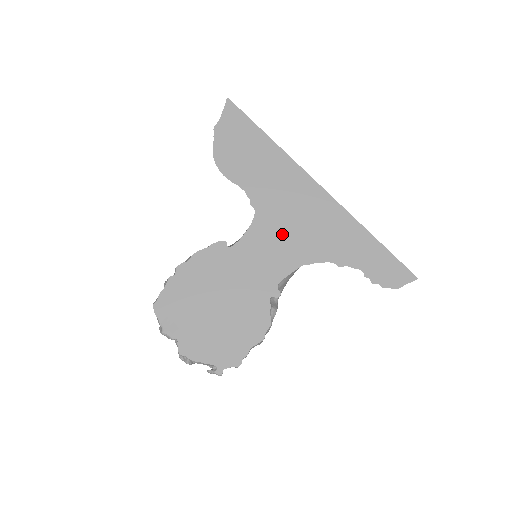
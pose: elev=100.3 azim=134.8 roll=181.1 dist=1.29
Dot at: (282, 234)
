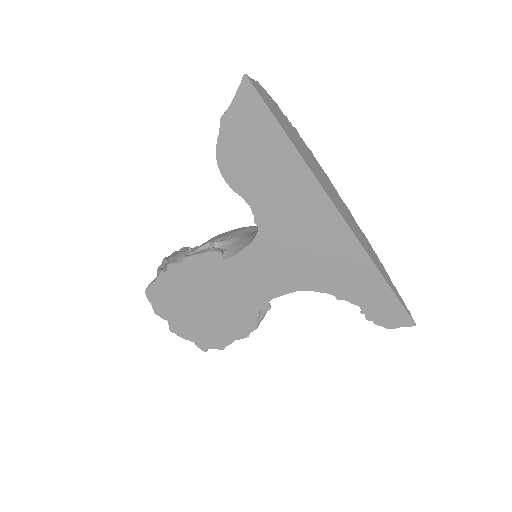
Dot at: (284, 258)
